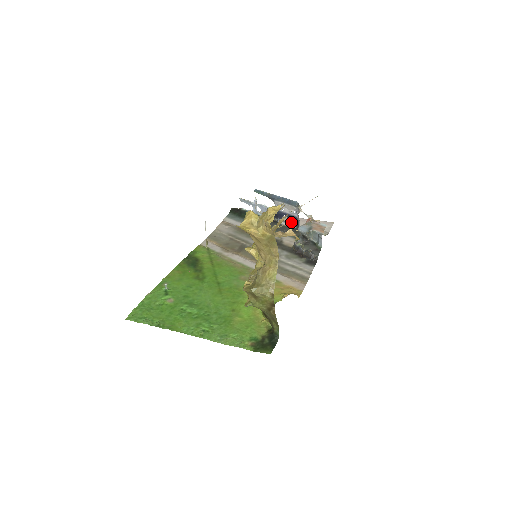
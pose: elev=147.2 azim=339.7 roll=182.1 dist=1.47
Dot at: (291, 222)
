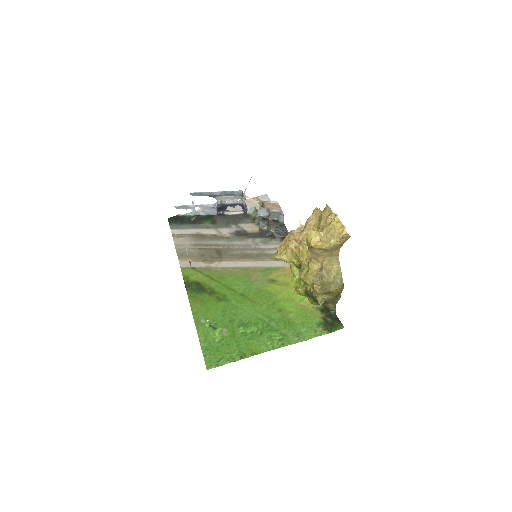
Dot at: (235, 209)
